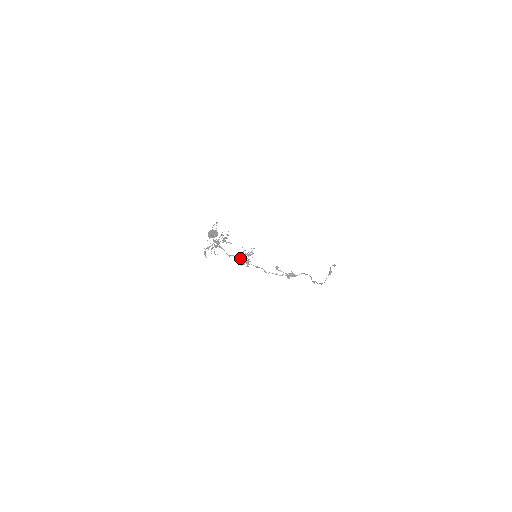
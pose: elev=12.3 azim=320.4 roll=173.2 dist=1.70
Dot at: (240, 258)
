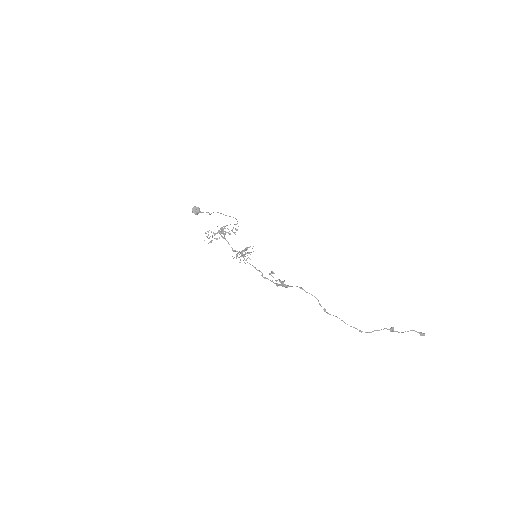
Dot at: occluded
